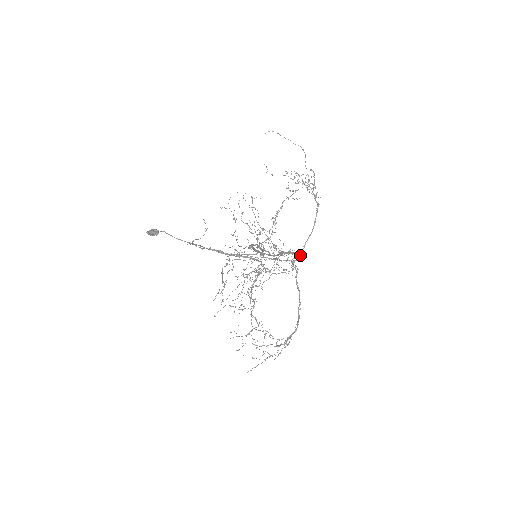
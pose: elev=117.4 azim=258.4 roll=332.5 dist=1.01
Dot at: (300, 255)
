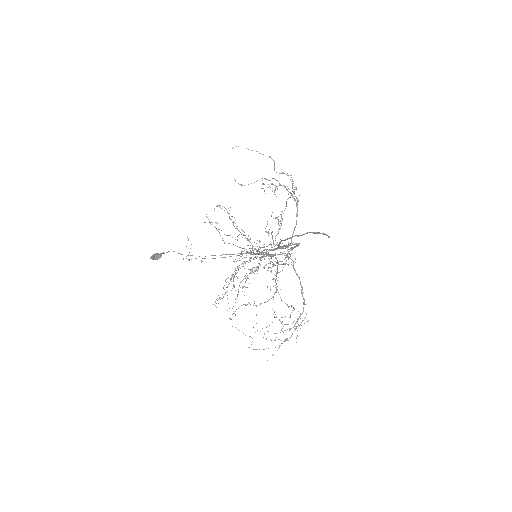
Dot at: occluded
